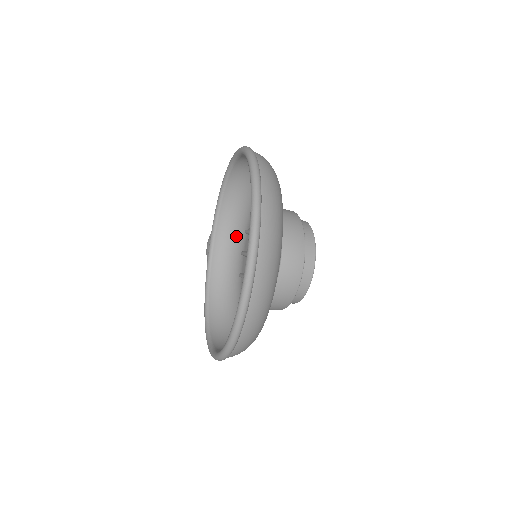
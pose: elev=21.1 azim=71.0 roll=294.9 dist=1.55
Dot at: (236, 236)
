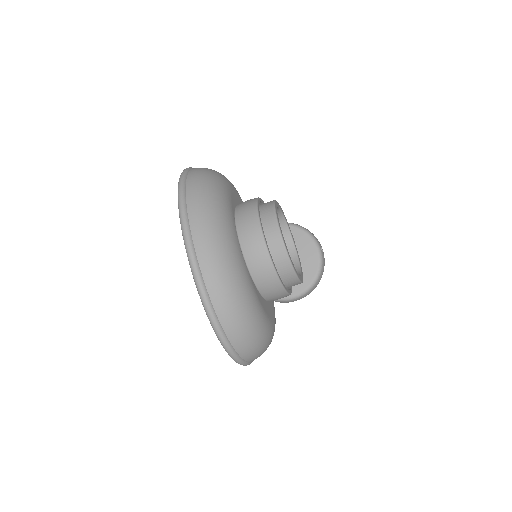
Dot at: occluded
